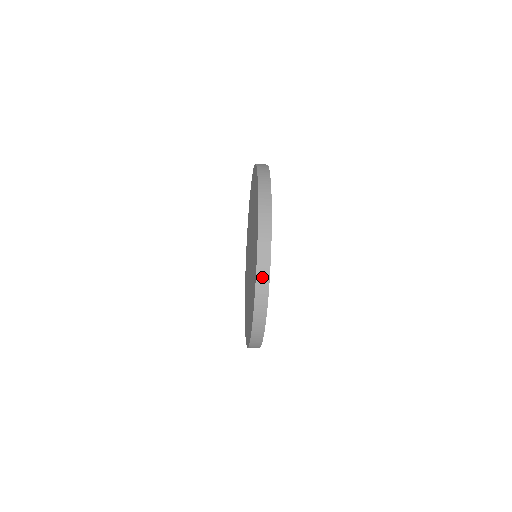
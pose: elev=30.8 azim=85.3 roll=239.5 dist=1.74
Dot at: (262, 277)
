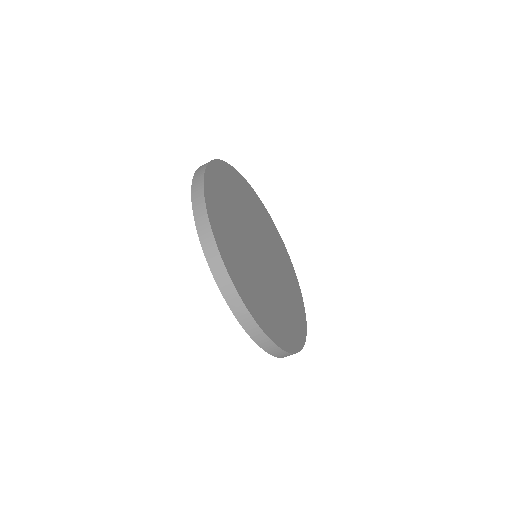
Dot at: (204, 234)
